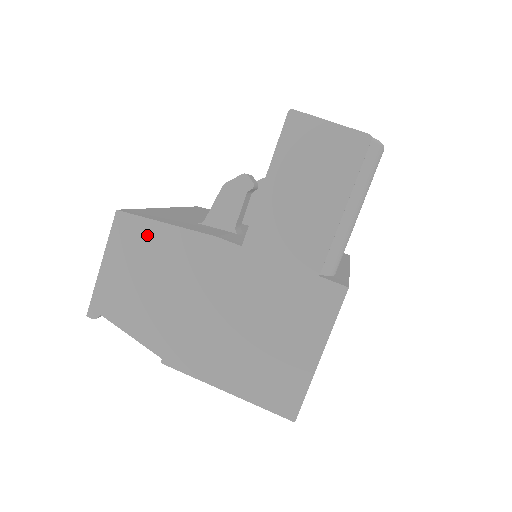
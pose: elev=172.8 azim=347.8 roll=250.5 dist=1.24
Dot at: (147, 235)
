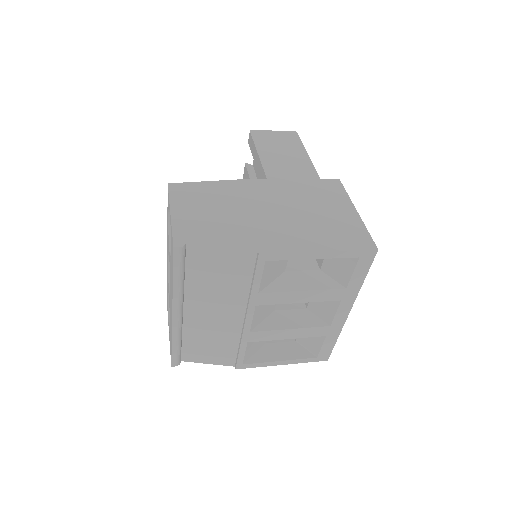
Dot at: (199, 189)
